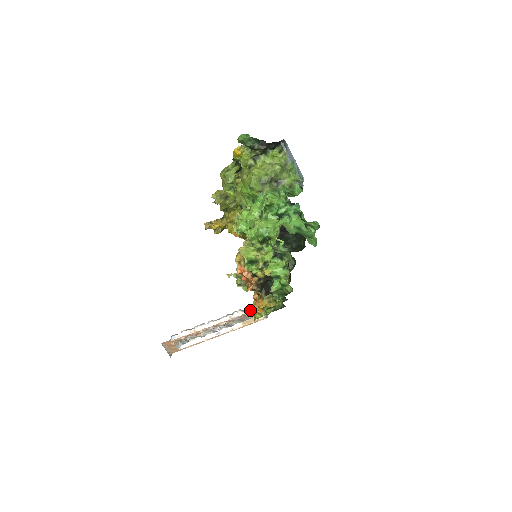
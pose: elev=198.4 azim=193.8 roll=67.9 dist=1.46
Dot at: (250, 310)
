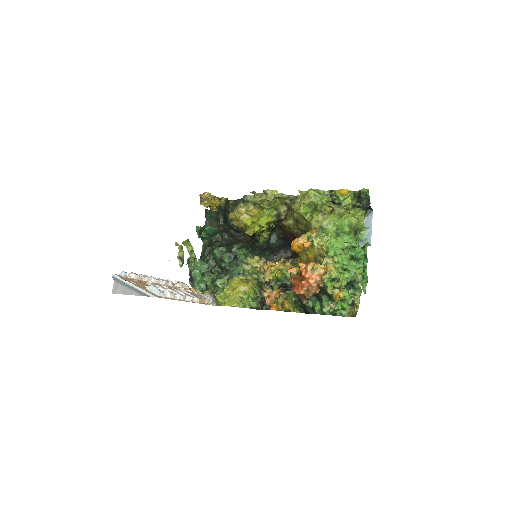
Dot at: (179, 286)
